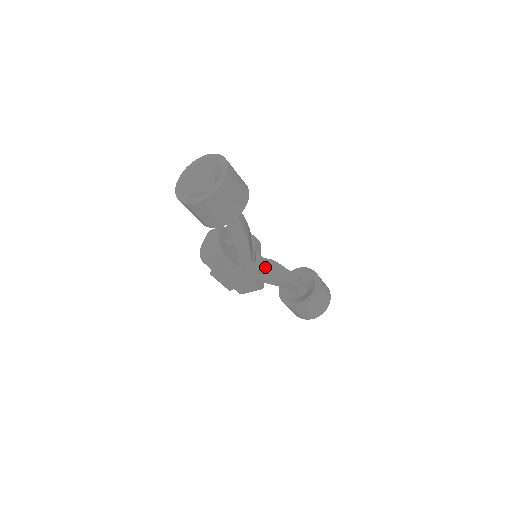
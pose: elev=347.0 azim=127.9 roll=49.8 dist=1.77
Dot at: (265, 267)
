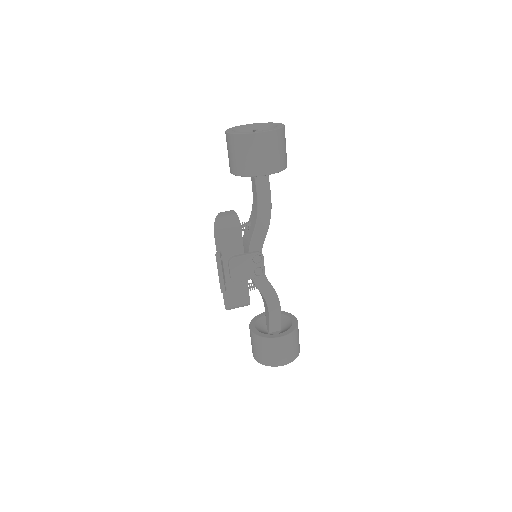
Dot at: occluded
